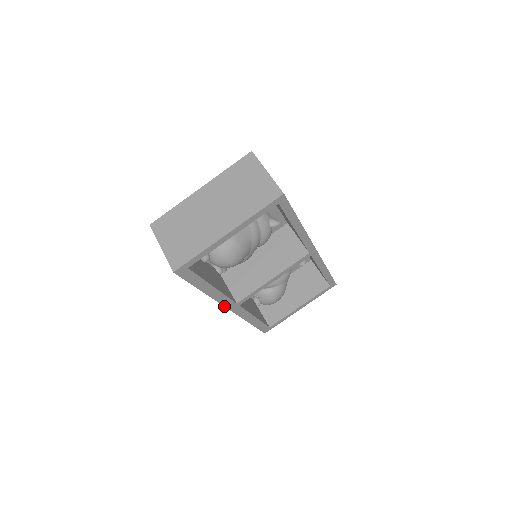
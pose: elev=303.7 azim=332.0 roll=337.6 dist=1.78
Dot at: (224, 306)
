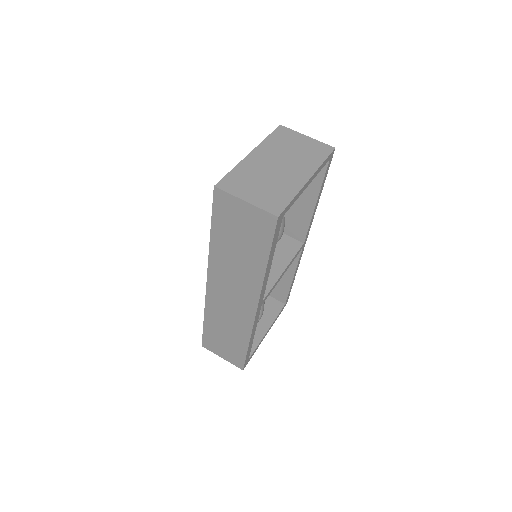
Dot at: (258, 302)
